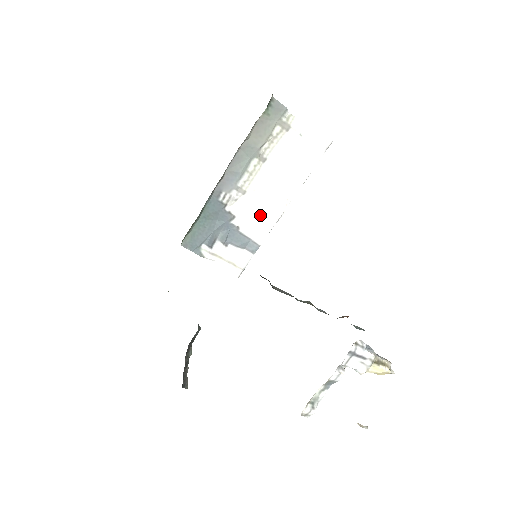
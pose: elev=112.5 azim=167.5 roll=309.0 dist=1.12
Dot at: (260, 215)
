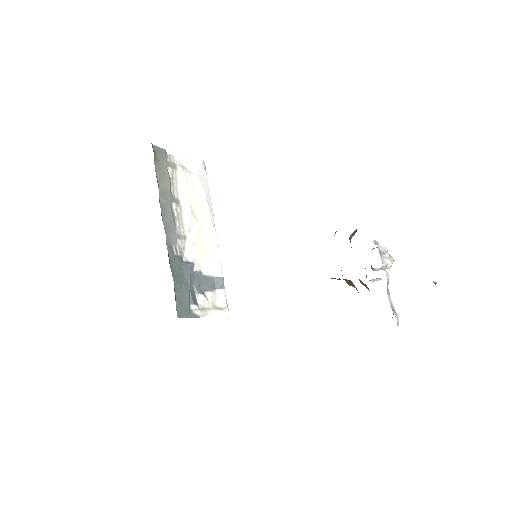
Dot at: (206, 250)
